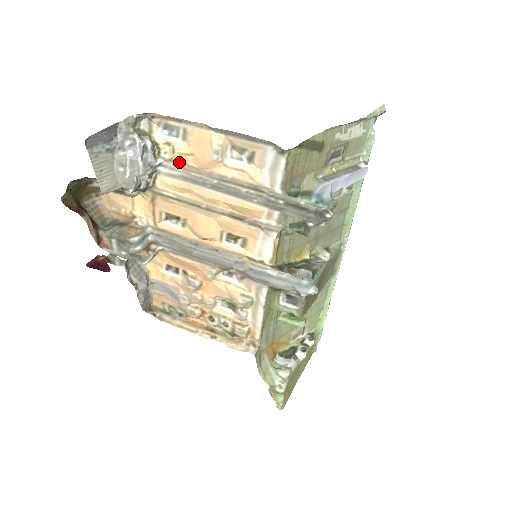
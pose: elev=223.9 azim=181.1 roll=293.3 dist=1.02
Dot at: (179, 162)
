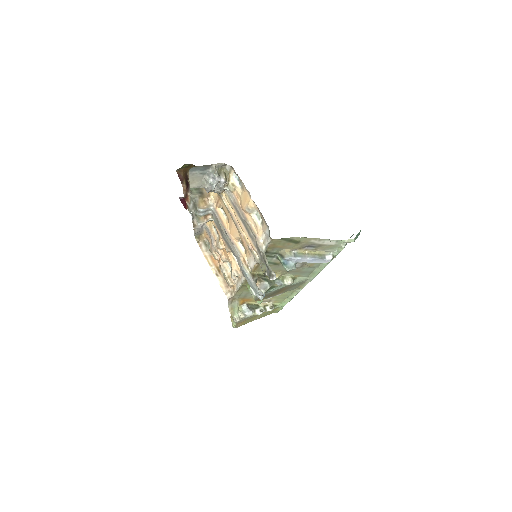
Dot at: (235, 195)
